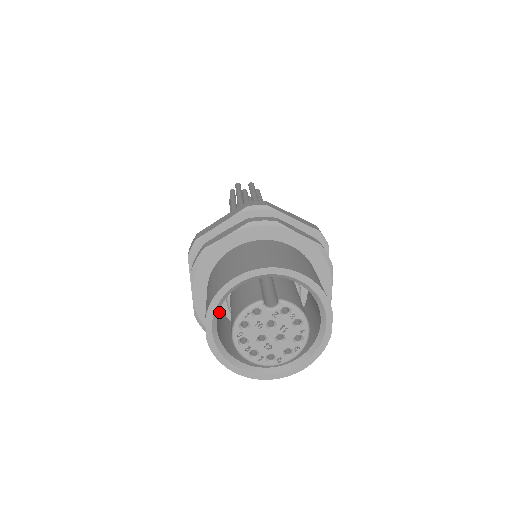
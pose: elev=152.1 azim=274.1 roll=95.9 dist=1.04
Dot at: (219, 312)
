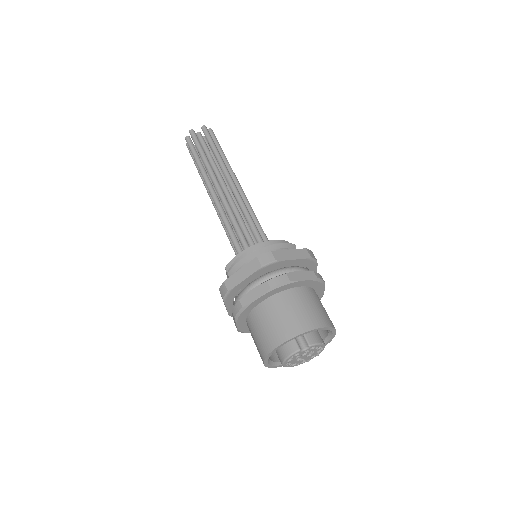
Dot at: occluded
